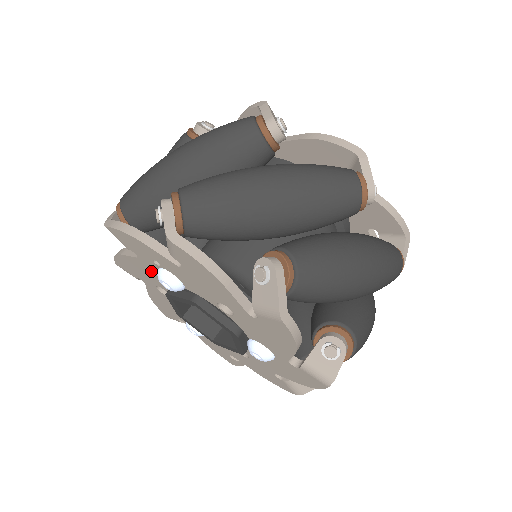
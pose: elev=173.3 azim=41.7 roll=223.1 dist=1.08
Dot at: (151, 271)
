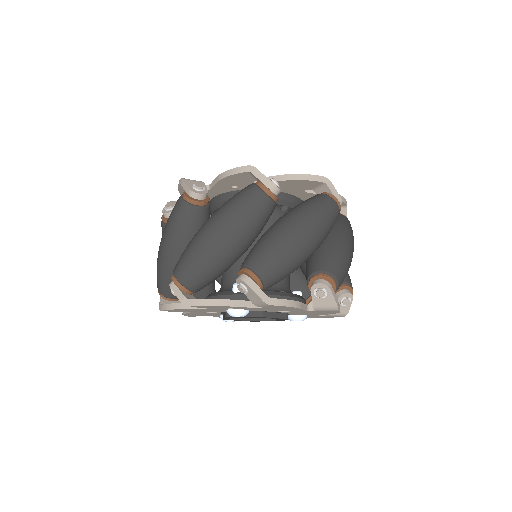
Dot at: (214, 310)
